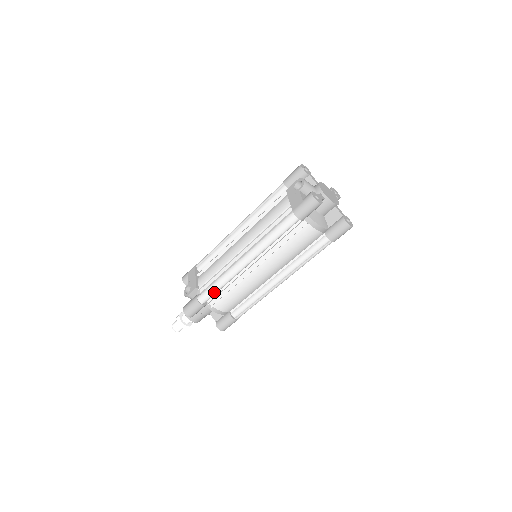
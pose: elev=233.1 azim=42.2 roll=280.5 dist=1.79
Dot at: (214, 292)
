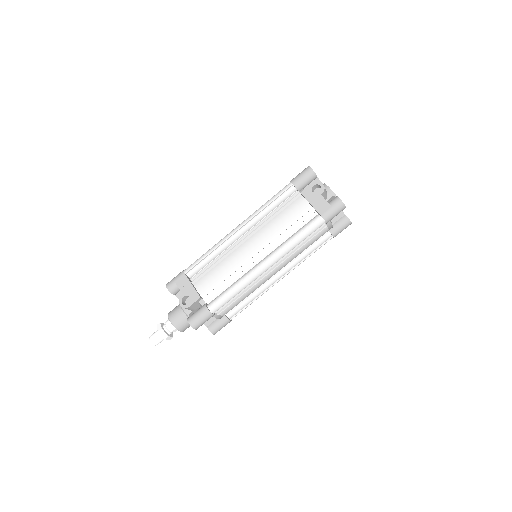
Dot at: (229, 300)
